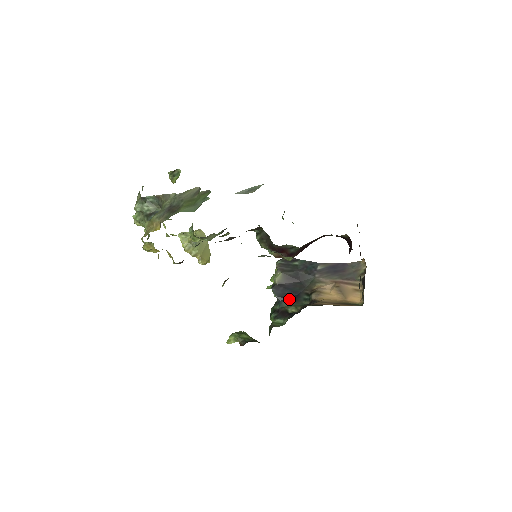
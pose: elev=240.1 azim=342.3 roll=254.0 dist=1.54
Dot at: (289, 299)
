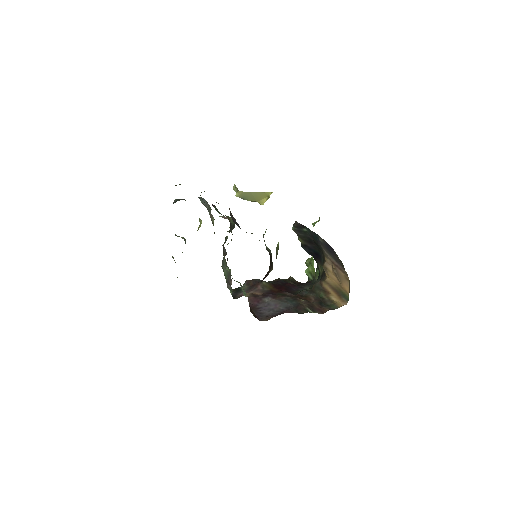
Dot at: (316, 258)
